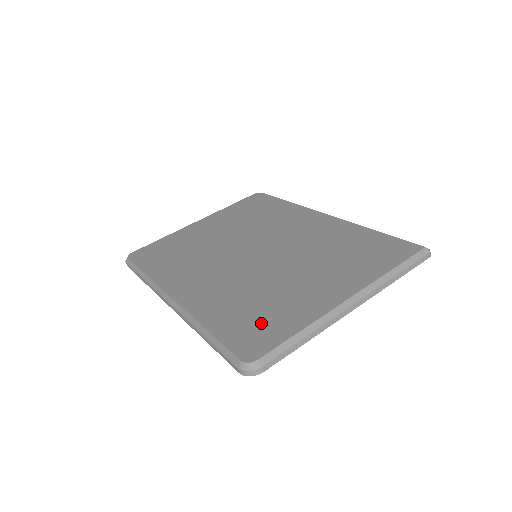
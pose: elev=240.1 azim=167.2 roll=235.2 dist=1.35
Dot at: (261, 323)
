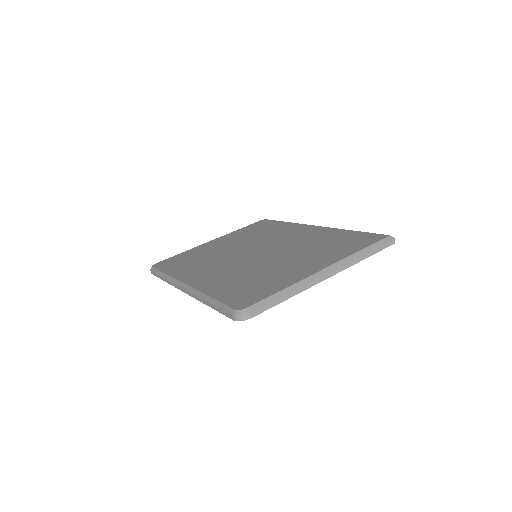
Dot at: (253, 289)
